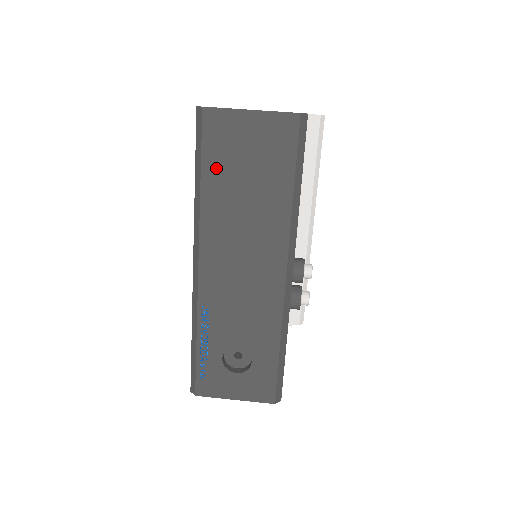
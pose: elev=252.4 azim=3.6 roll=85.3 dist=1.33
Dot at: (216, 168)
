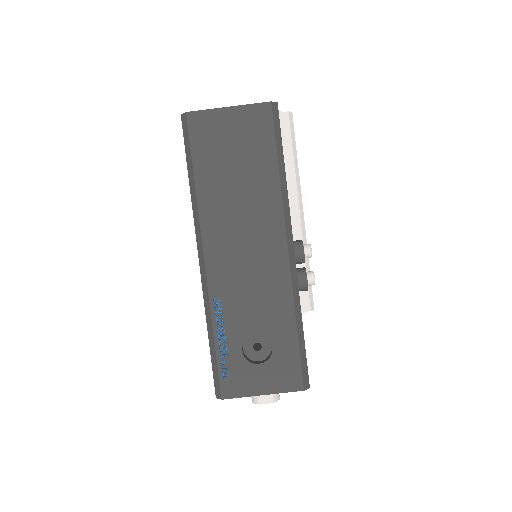
Dot at: (206, 162)
